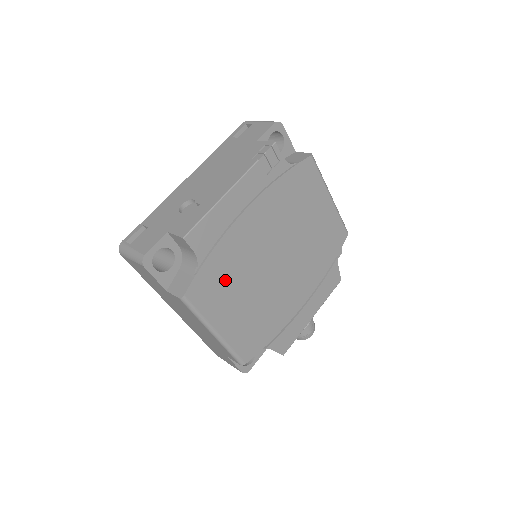
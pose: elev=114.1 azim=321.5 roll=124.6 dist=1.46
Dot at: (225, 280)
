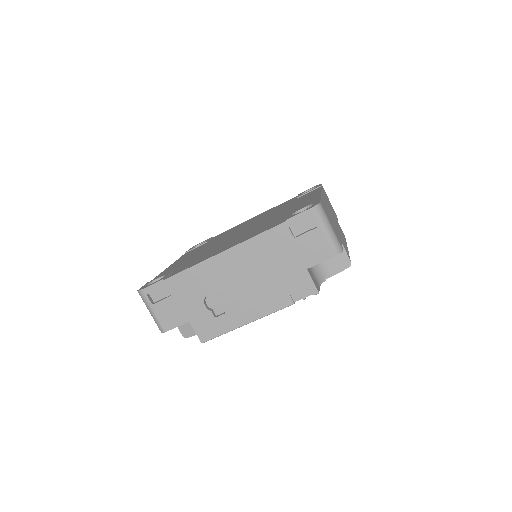
Dot at: occluded
